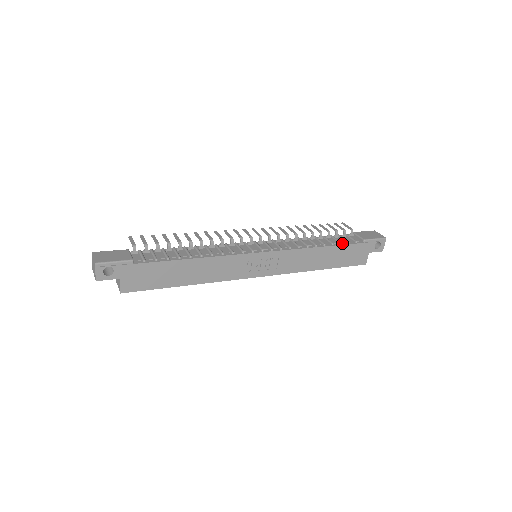
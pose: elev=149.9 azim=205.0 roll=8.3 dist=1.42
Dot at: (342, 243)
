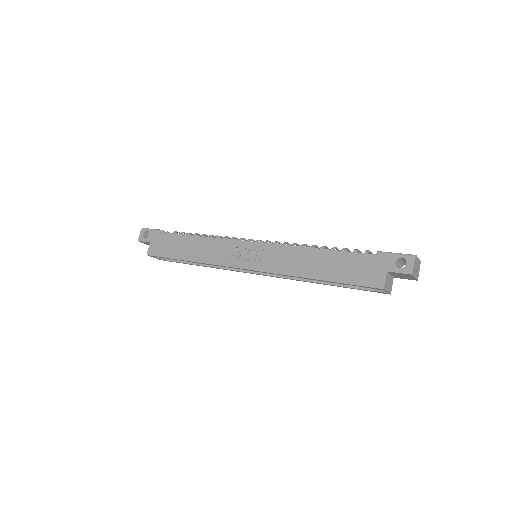
Dot at: (347, 252)
